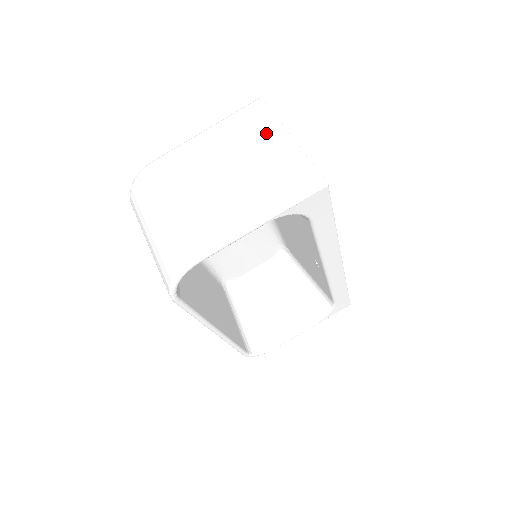
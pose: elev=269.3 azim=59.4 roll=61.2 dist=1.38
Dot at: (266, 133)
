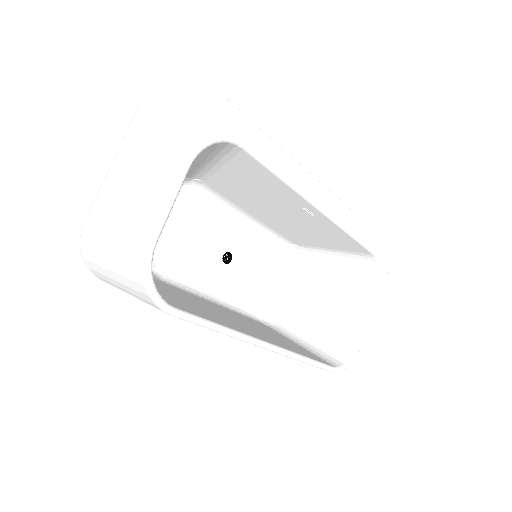
Dot at: (153, 116)
